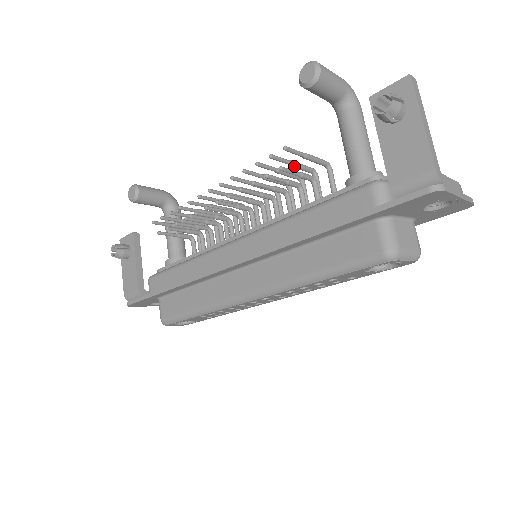
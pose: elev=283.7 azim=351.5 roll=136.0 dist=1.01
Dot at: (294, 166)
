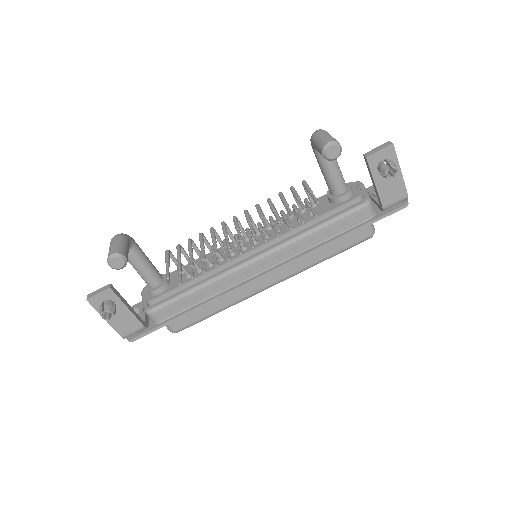
Dot at: (299, 199)
